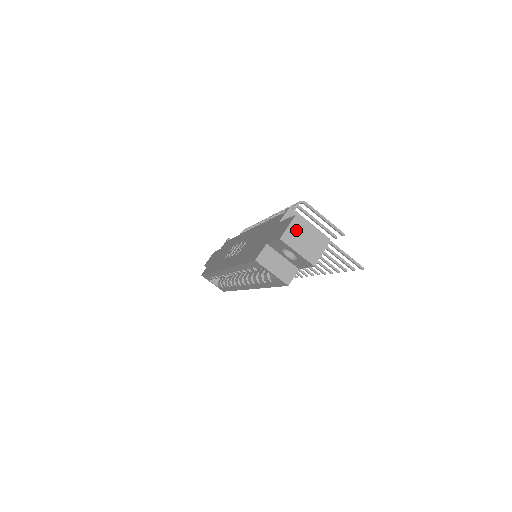
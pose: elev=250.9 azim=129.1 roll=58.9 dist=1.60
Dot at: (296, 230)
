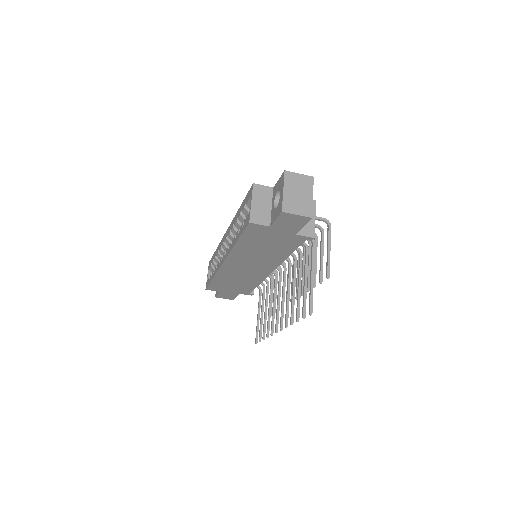
Dot at: (301, 182)
